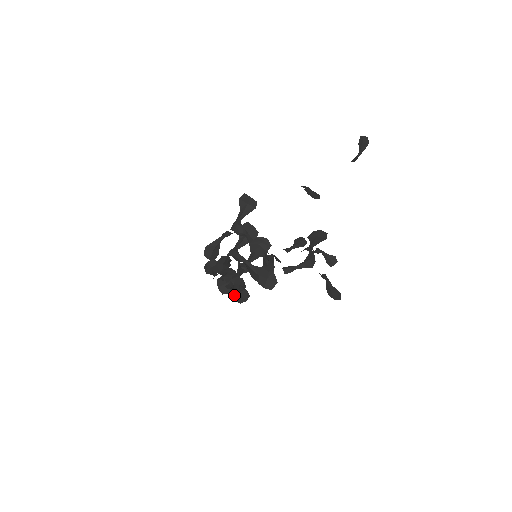
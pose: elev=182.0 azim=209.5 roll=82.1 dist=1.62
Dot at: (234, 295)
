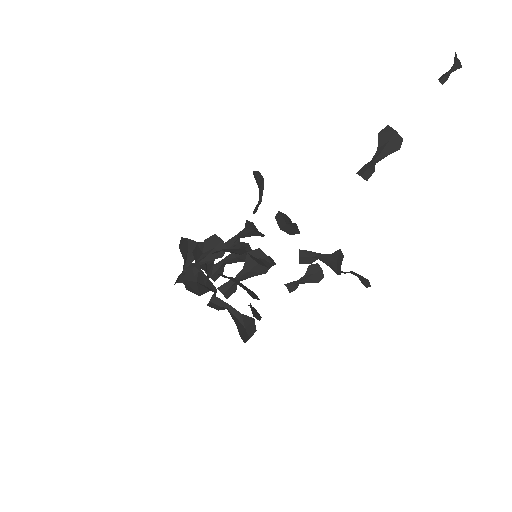
Dot at: occluded
